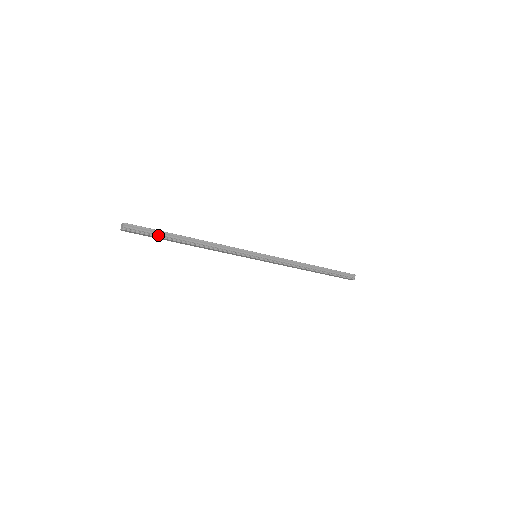
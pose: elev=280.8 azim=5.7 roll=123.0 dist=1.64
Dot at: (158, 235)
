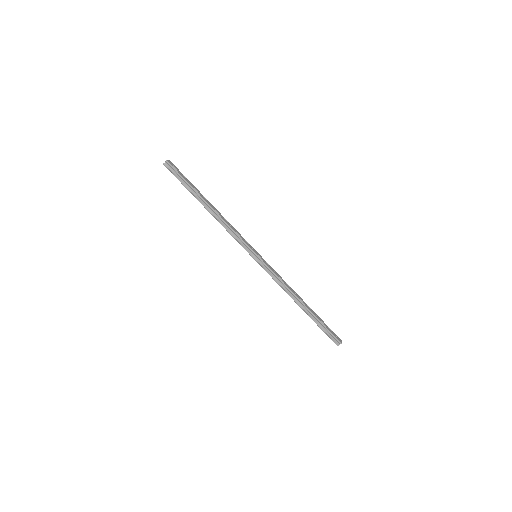
Dot at: (186, 185)
